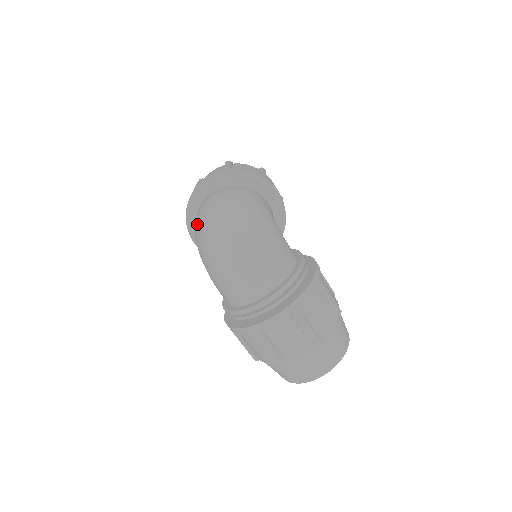
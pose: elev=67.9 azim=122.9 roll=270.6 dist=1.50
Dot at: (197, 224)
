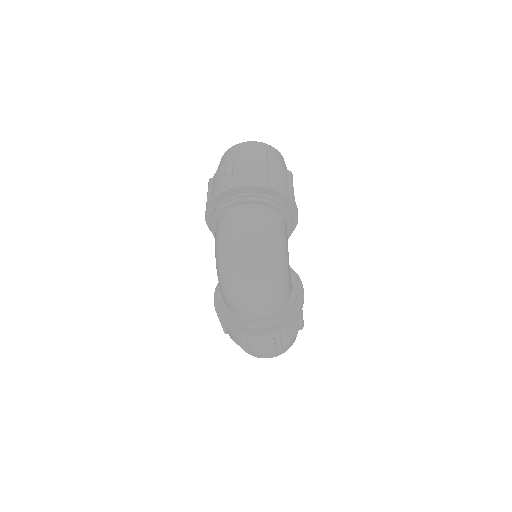
Dot at: (225, 238)
